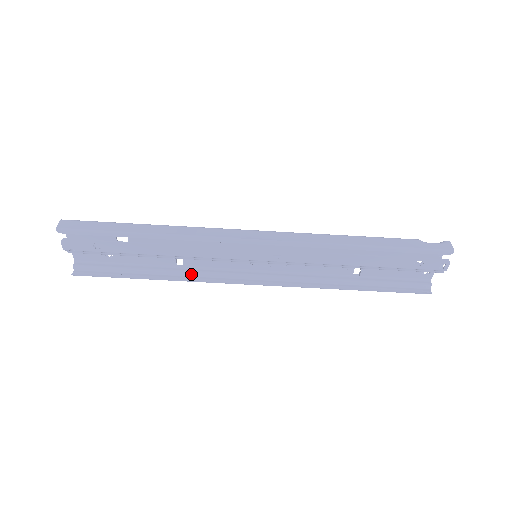
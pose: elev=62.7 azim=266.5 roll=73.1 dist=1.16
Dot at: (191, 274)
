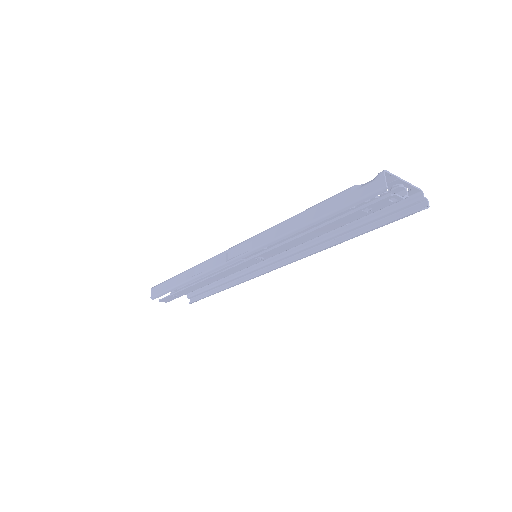
Dot at: (241, 276)
